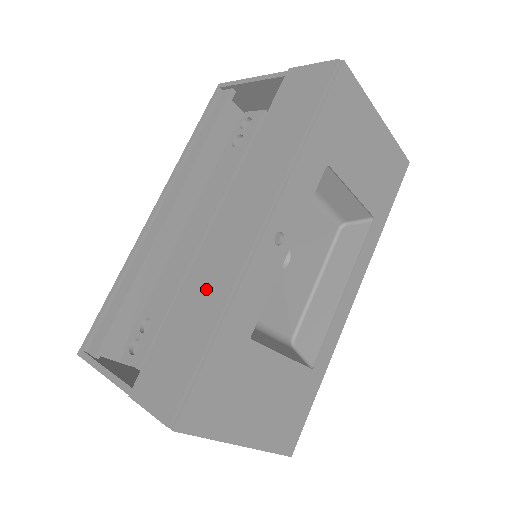
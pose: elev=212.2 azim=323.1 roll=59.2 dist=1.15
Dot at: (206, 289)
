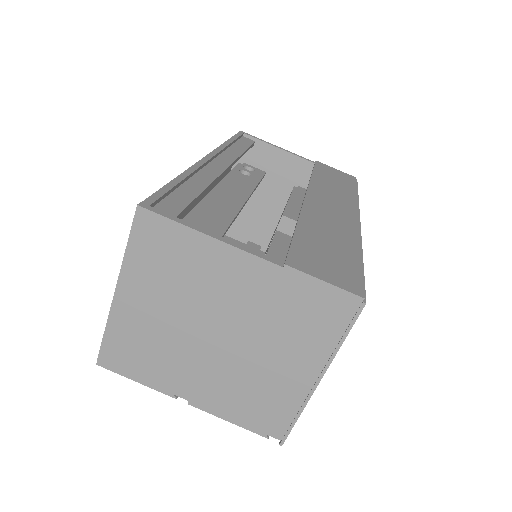
Dot at: (331, 228)
